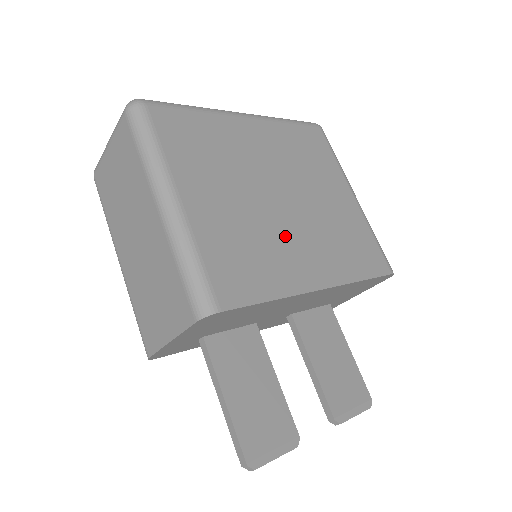
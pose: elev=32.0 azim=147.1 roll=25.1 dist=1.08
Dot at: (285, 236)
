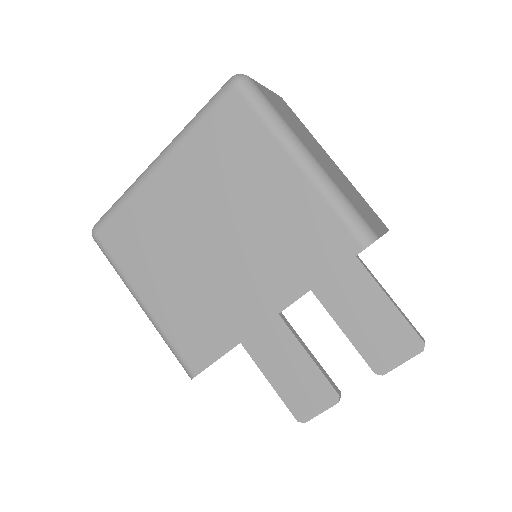
Dot at: (226, 283)
